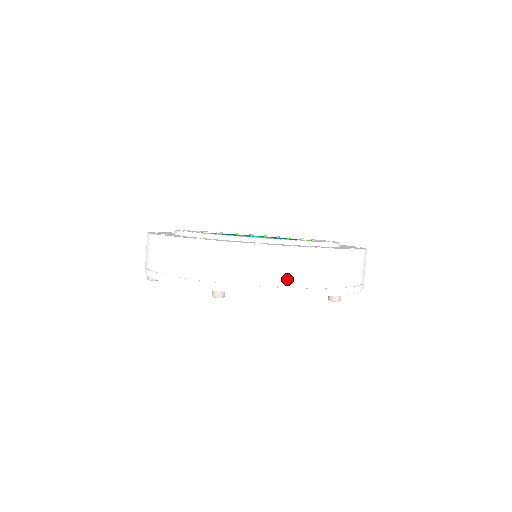
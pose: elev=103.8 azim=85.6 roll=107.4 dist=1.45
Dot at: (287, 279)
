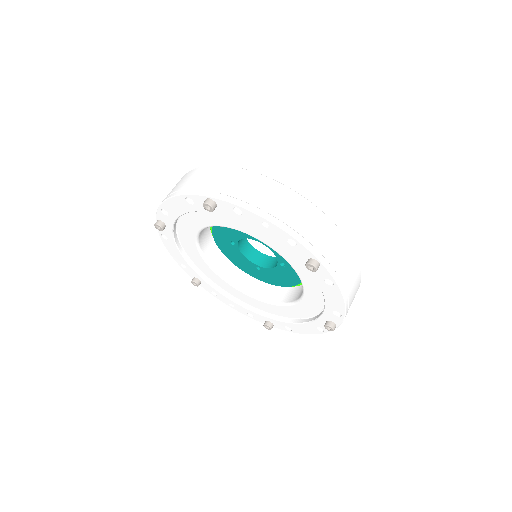
Dot at: (274, 208)
